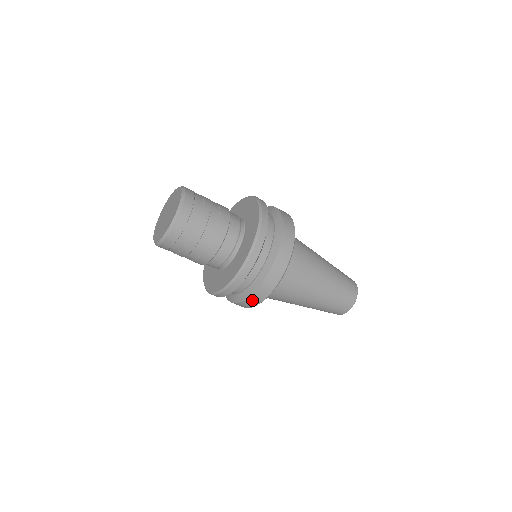
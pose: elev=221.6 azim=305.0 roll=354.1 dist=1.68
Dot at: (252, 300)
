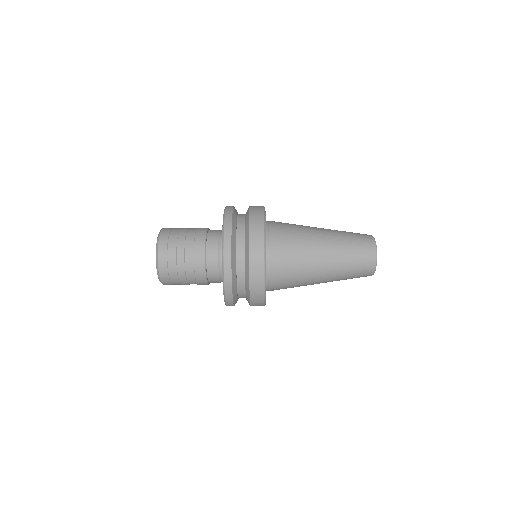
Dot at: occluded
